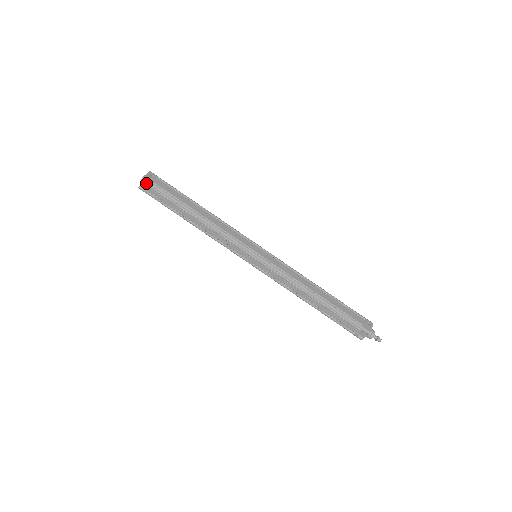
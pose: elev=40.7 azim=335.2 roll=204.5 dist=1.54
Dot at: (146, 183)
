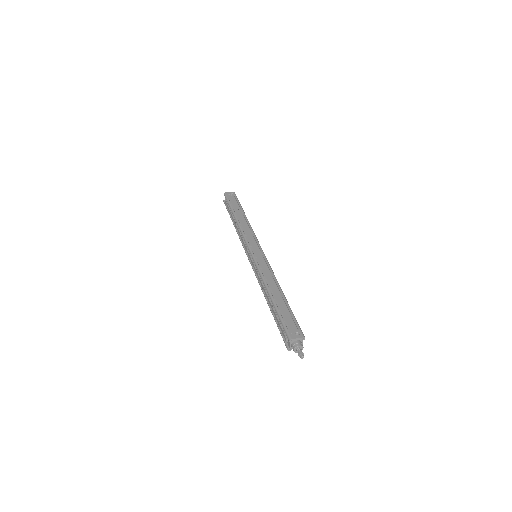
Dot at: (225, 196)
